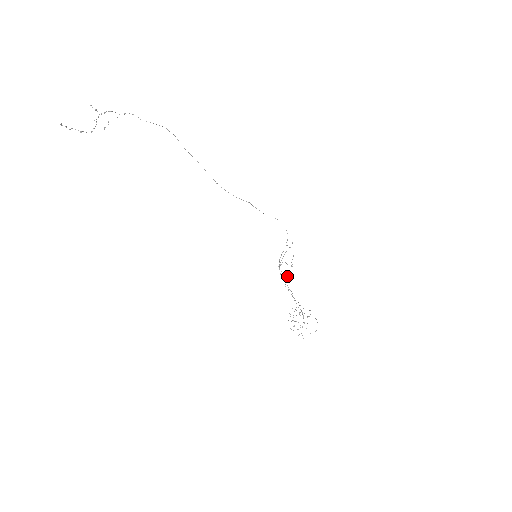
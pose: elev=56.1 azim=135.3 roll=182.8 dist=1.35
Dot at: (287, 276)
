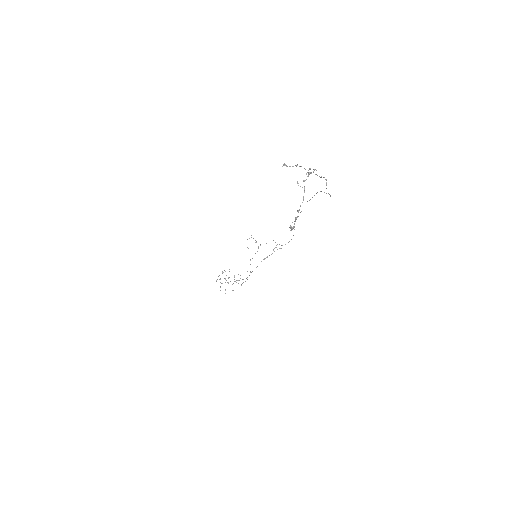
Dot at: occluded
